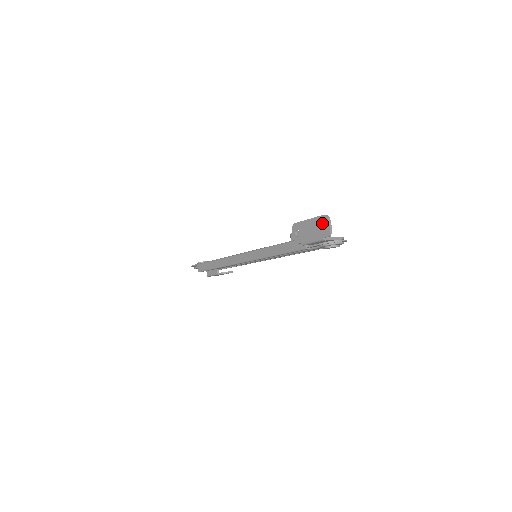
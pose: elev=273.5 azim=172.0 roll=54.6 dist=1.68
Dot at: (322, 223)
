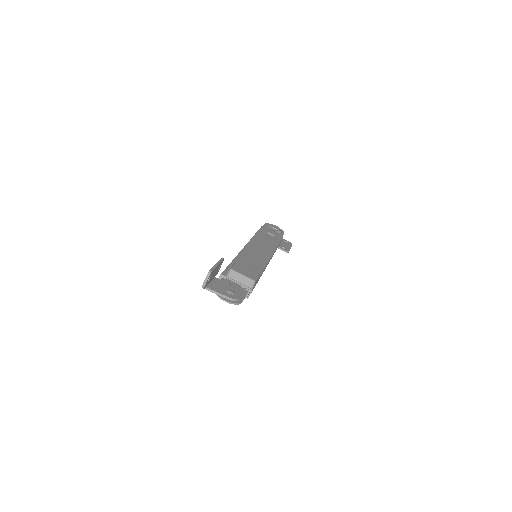
Dot at: occluded
